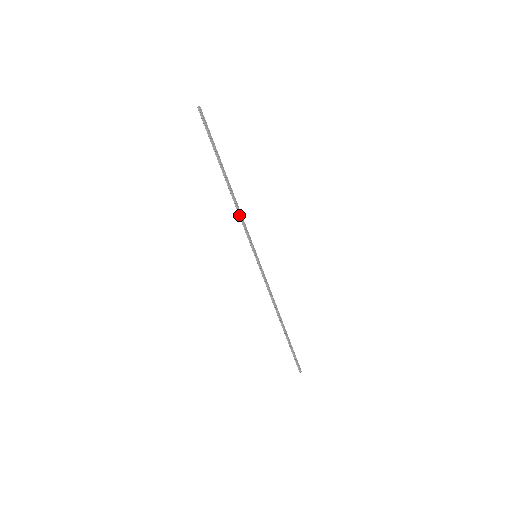
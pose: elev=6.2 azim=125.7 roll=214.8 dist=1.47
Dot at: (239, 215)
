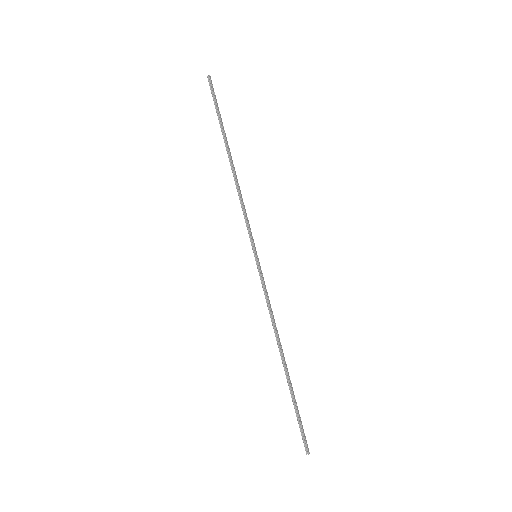
Dot at: (240, 199)
